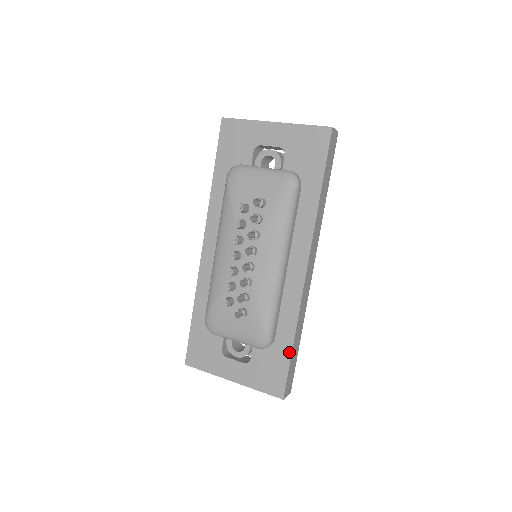
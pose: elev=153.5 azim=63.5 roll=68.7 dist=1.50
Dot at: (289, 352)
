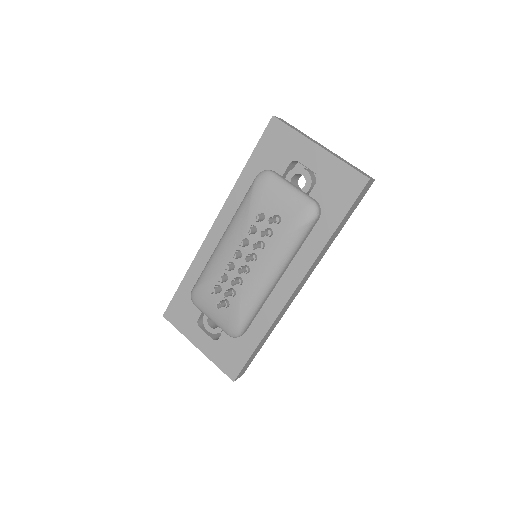
Dot at: (253, 349)
